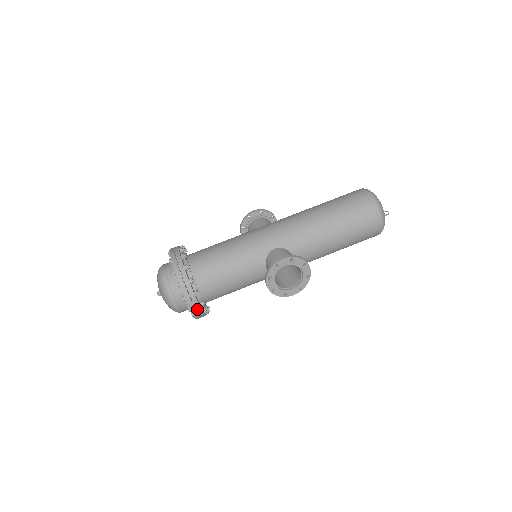
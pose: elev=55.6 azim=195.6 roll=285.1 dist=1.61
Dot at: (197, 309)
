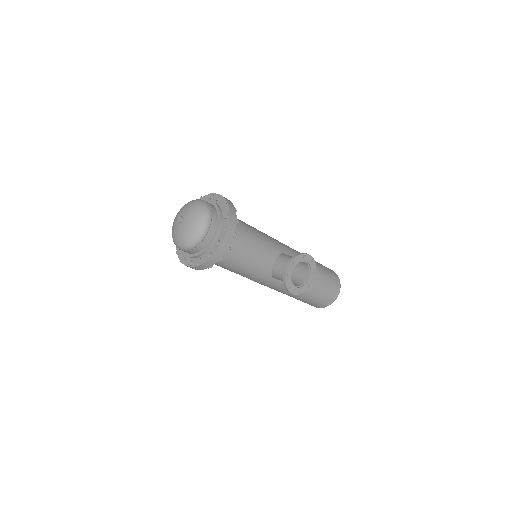
Dot at: (224, 248)
